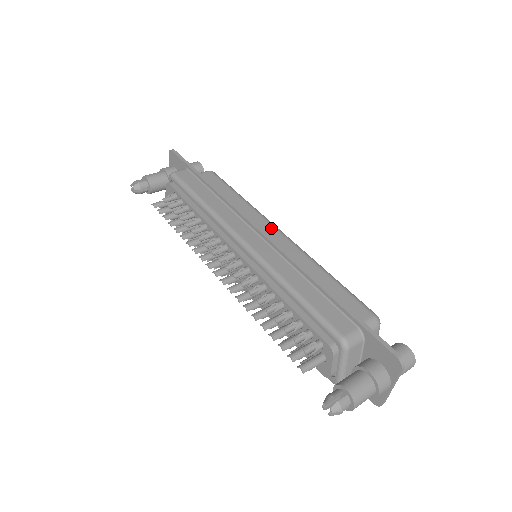
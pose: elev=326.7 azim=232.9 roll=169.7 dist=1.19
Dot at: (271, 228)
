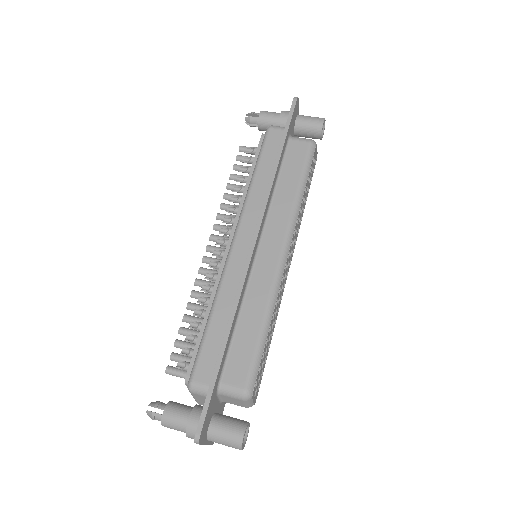
Dot at: (279, 243)
